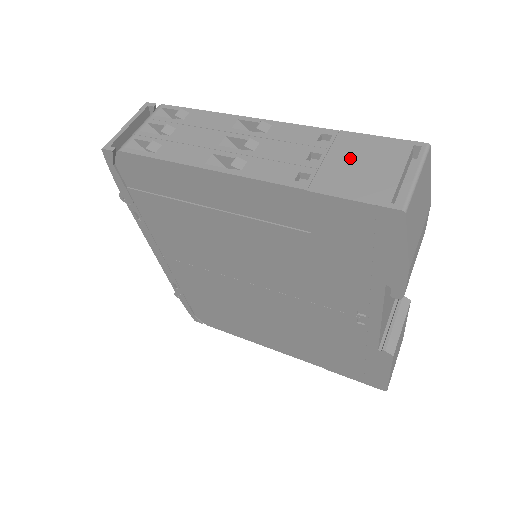
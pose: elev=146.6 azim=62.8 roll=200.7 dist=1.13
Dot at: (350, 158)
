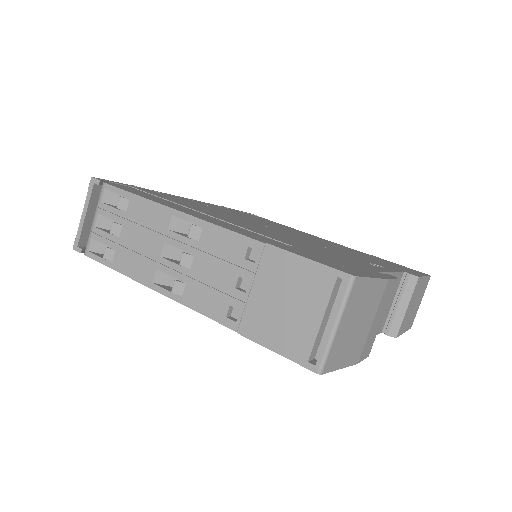
Dot at: (274, 291)
